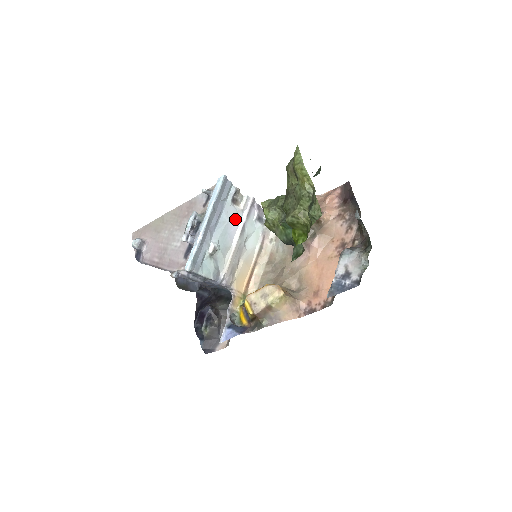
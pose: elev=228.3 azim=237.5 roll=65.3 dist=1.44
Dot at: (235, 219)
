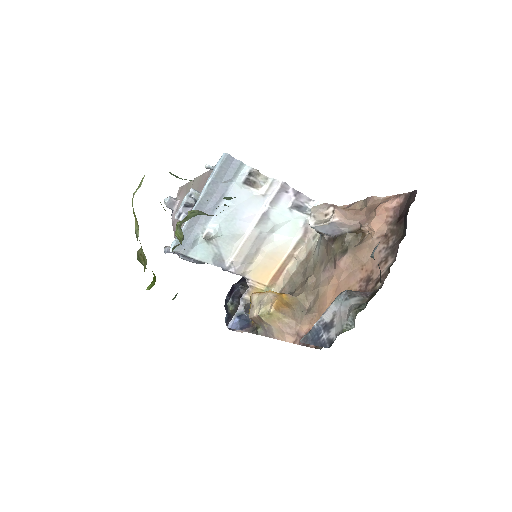
Dot at: (251, 204)
